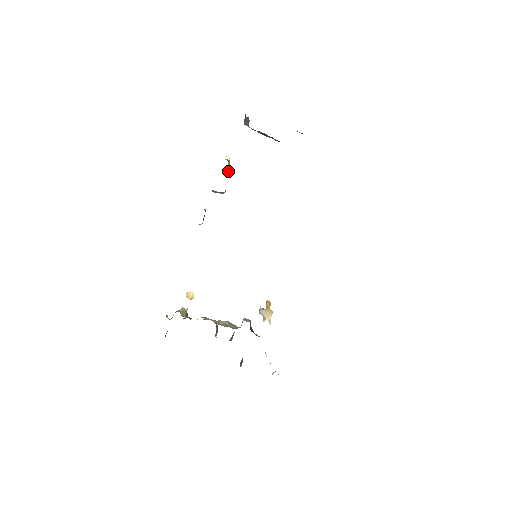
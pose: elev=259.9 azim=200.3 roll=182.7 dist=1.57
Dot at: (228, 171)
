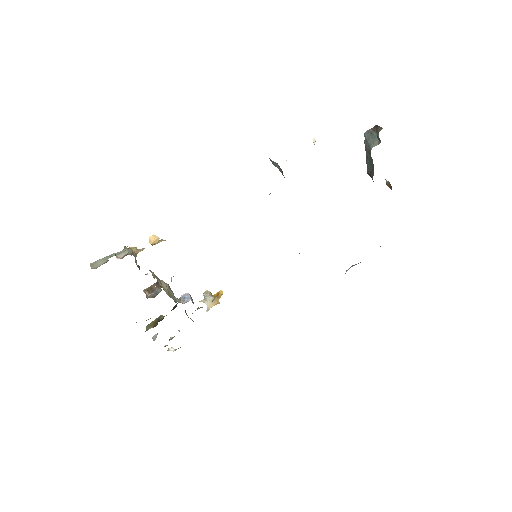
Dot at: occluded
